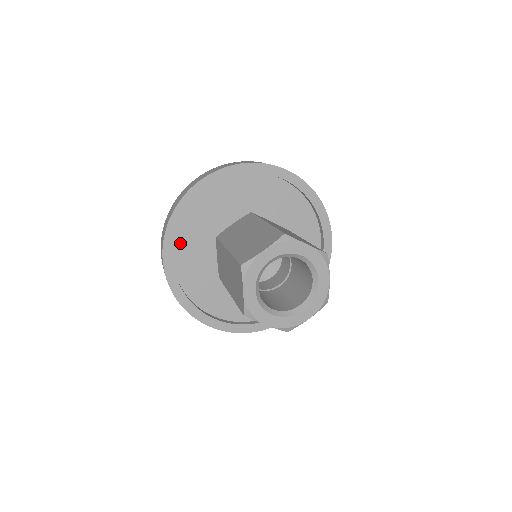
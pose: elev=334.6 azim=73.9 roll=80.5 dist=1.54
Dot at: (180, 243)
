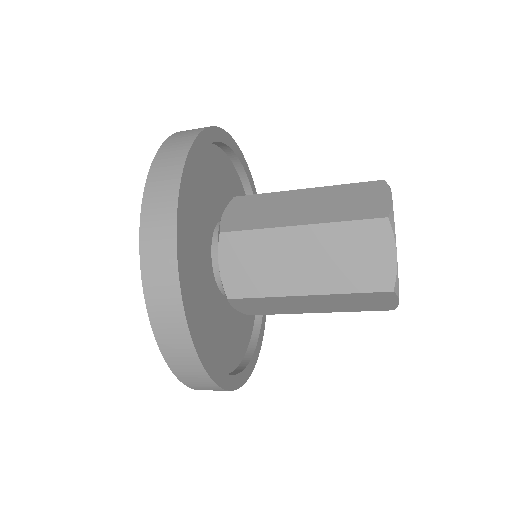
Dot at: occluded
